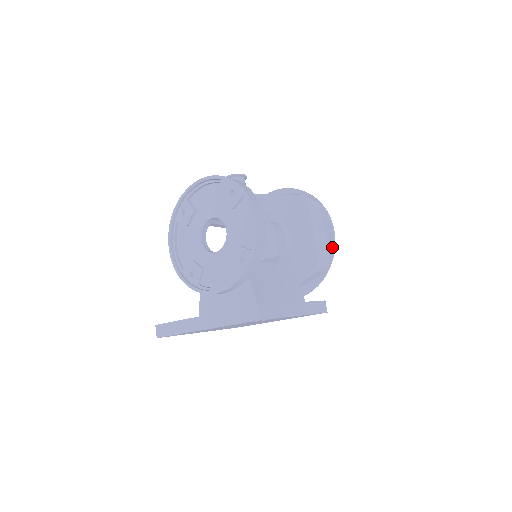
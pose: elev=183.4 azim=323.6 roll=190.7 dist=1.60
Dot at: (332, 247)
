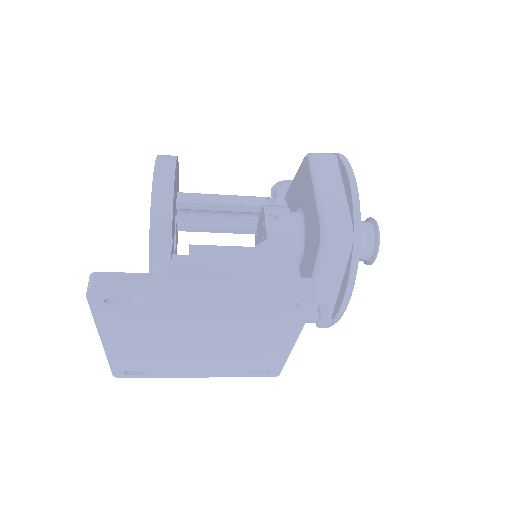
Dot at: (351, 203)
